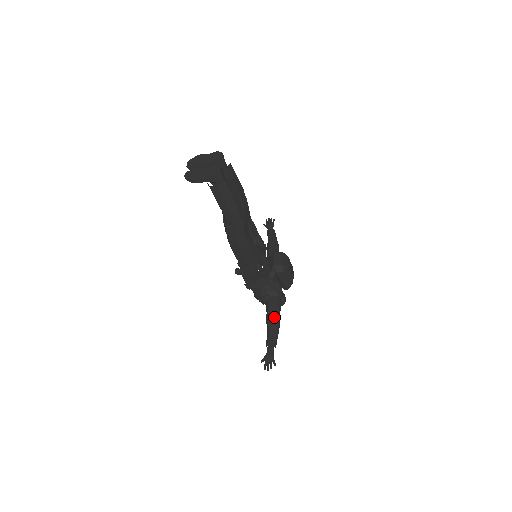
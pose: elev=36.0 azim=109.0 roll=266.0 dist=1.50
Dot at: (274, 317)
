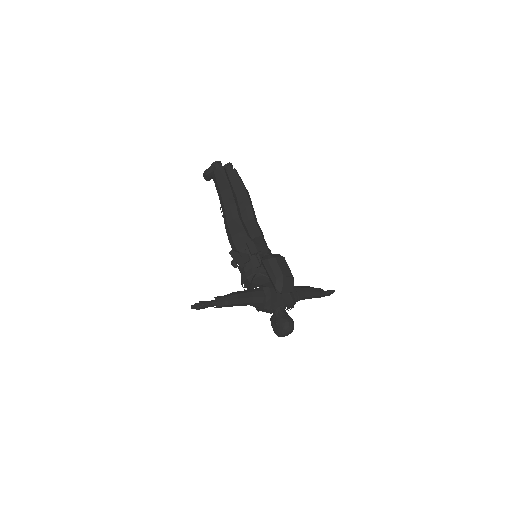
Dot at: (240, 291)
